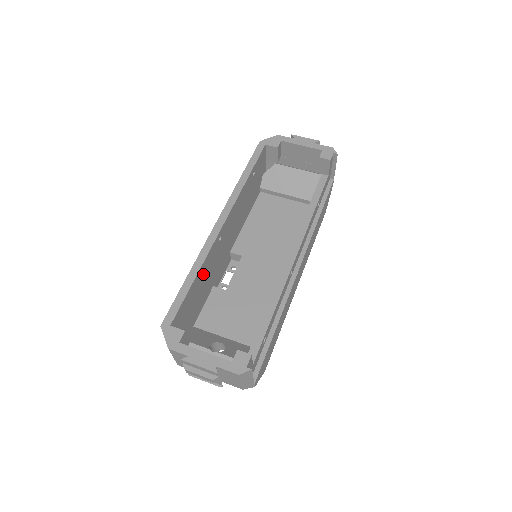
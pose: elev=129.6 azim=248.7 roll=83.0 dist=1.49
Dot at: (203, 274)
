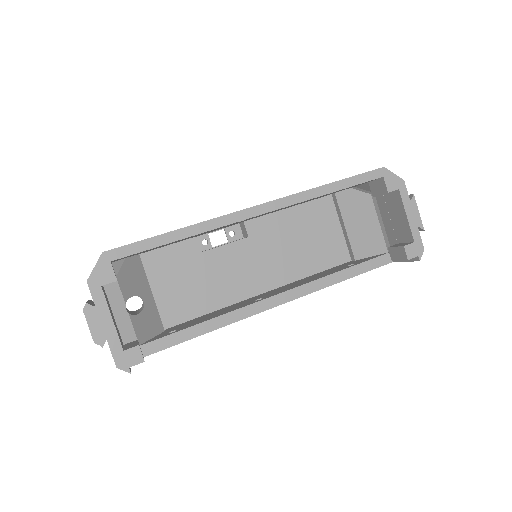
Dot at: occluded
